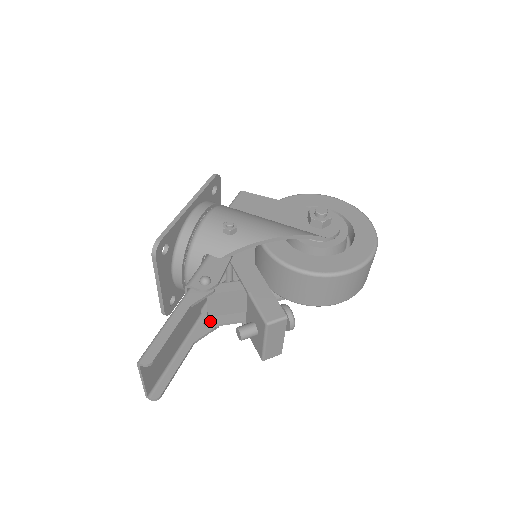
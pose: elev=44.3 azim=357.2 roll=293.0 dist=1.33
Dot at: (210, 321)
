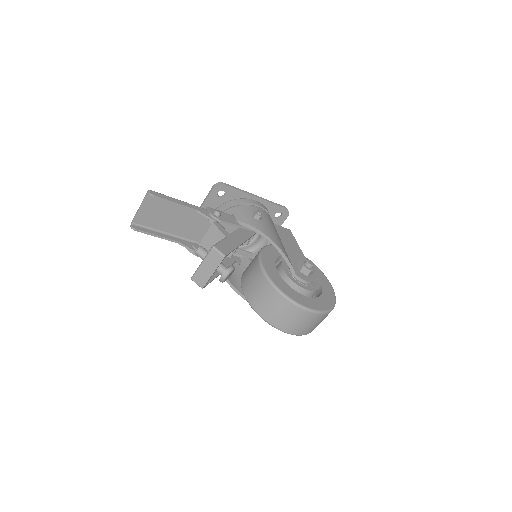
Dot at: (197, 246)
